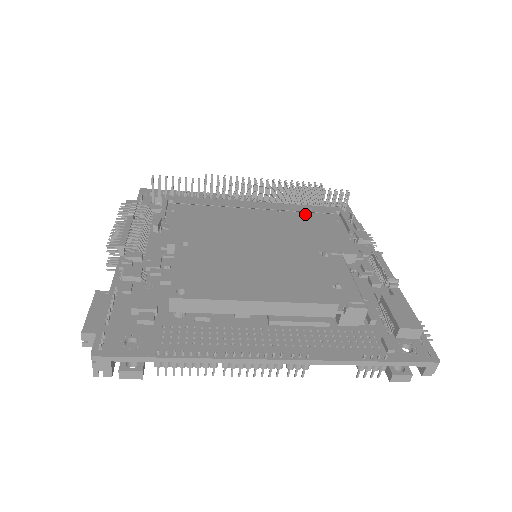
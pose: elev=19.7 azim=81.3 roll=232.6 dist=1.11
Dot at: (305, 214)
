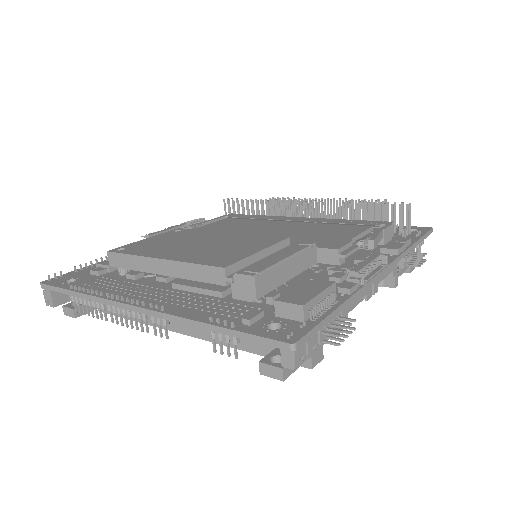
Dot at: (337, 224)
